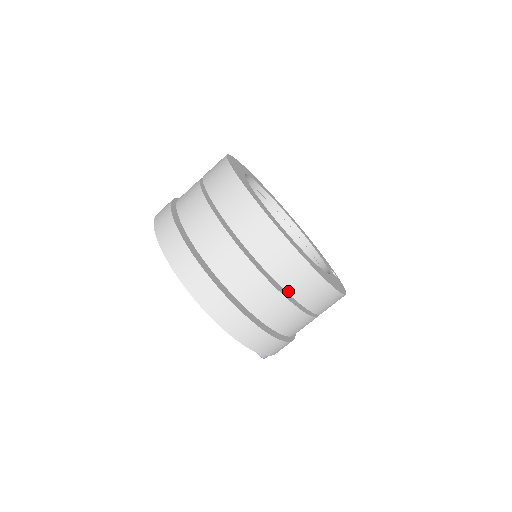
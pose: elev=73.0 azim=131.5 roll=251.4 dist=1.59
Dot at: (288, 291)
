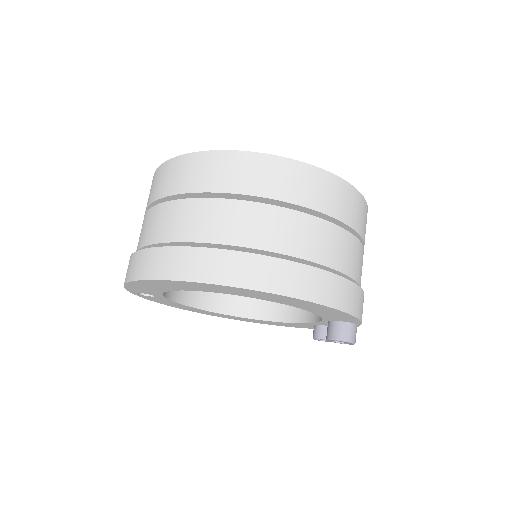
Dot at: (323, 212)
